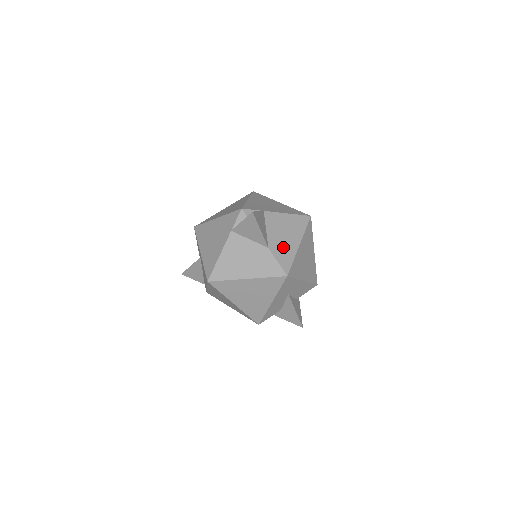
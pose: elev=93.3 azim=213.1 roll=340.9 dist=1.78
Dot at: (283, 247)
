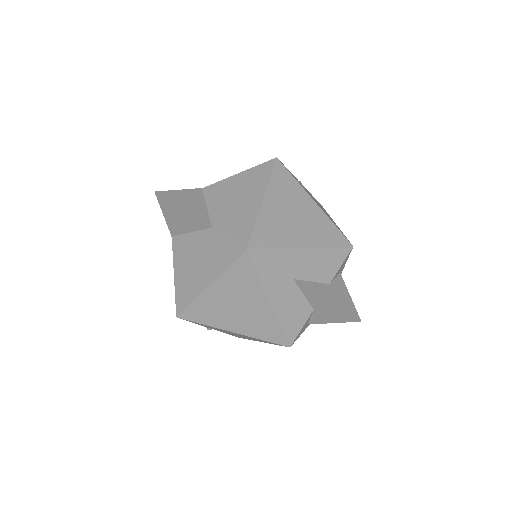
Dot at: (235, 216)
